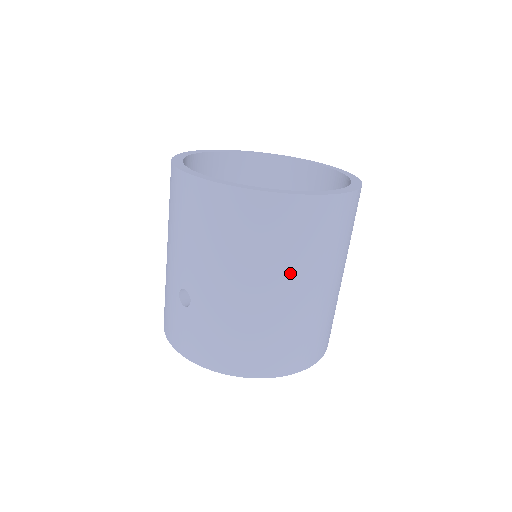
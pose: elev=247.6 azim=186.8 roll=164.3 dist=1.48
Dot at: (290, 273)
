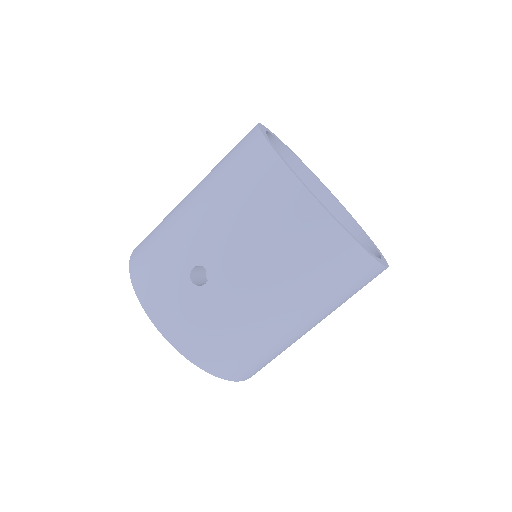
Dot at: (313, 309)
